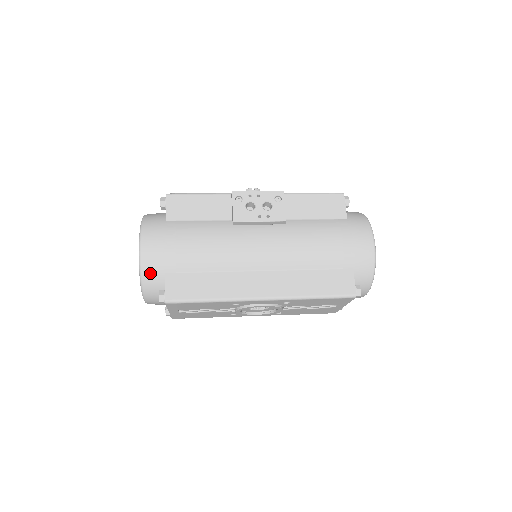
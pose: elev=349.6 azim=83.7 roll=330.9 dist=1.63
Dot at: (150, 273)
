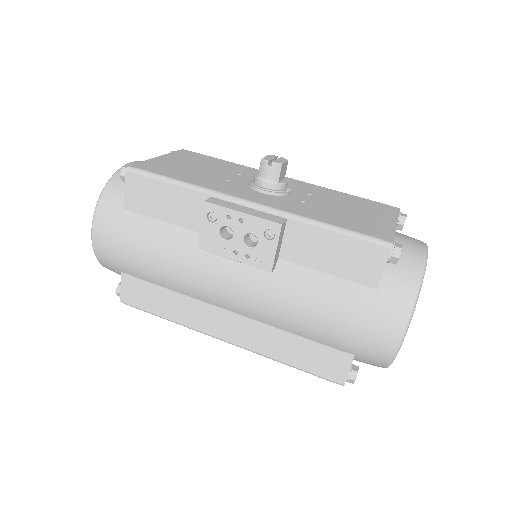
Dot at: (107, 265)
